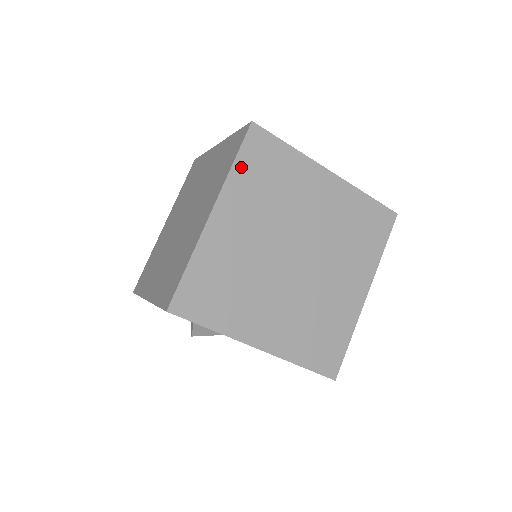
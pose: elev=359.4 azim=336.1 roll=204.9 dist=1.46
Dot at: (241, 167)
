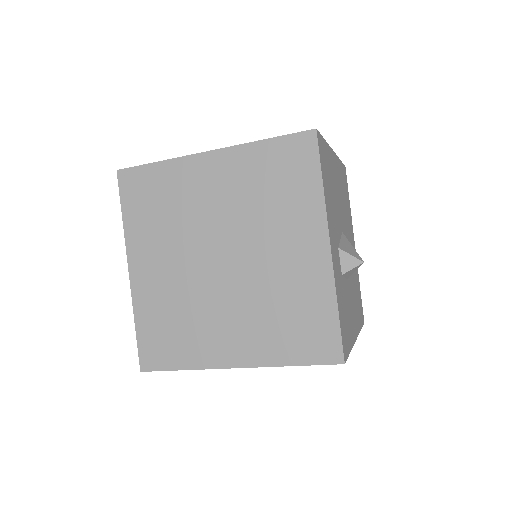
Dot at: (266, 149)
